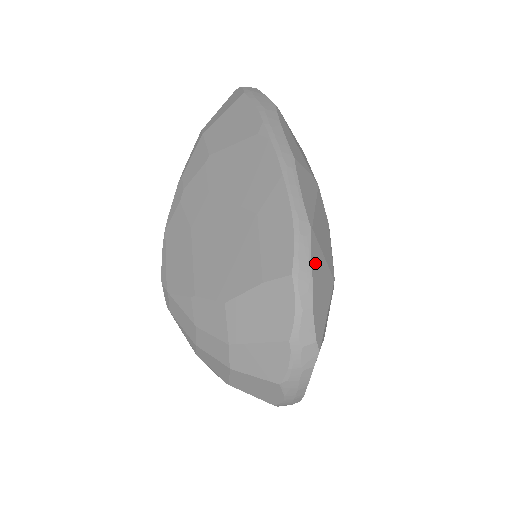
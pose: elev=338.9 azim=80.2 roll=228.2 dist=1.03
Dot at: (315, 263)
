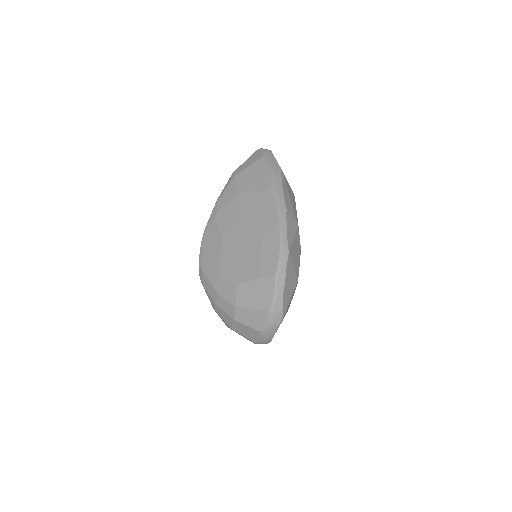
Dot at: (288, 272)
